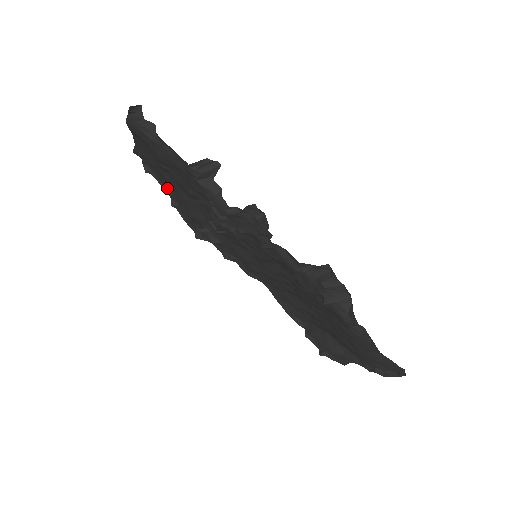
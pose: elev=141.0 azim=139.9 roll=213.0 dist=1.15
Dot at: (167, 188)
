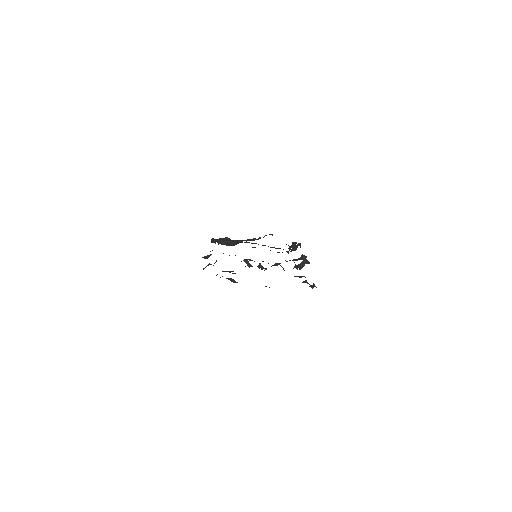
Dot at: occluded
